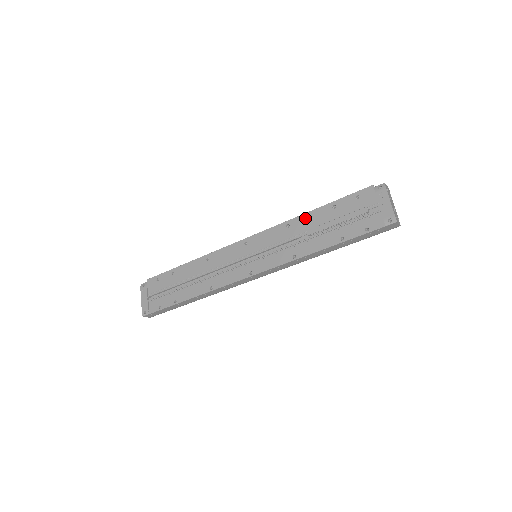
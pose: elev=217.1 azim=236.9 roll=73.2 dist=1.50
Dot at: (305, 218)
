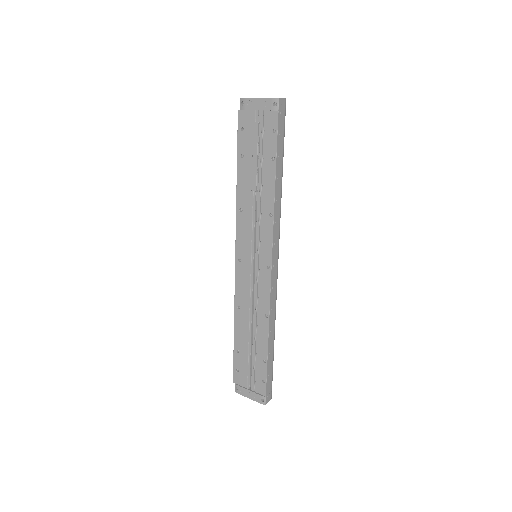
Dot at: (240, 189)
